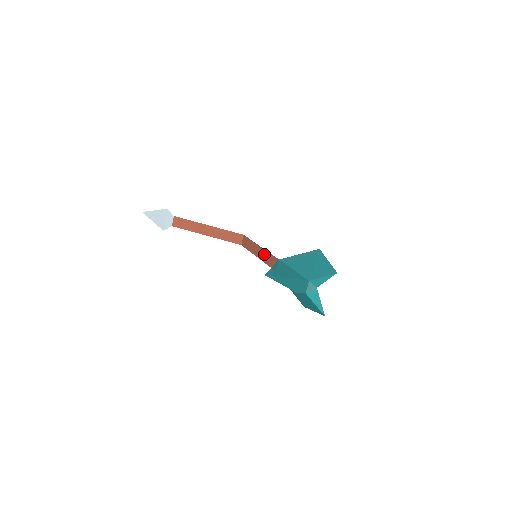
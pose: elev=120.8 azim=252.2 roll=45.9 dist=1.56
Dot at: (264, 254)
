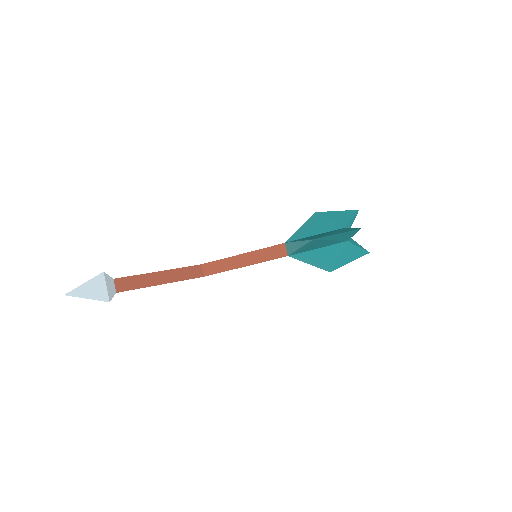
Dot at: (255, 255)
